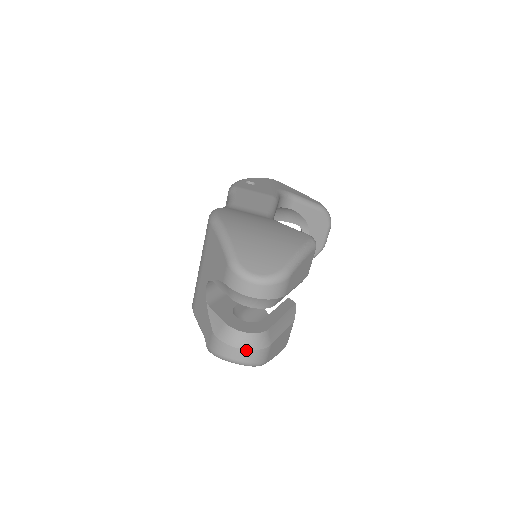
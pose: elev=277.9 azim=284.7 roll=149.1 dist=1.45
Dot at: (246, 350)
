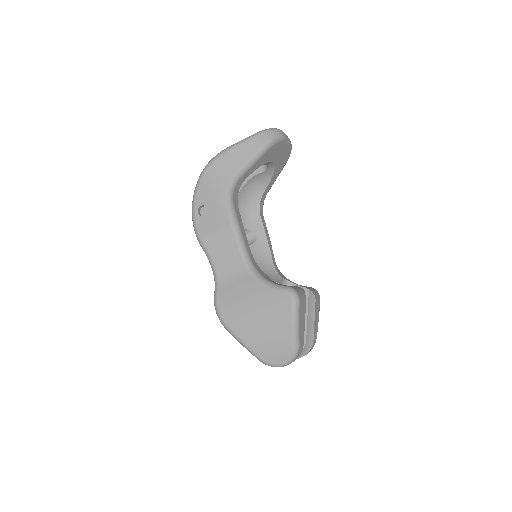
Dot at: occluded
